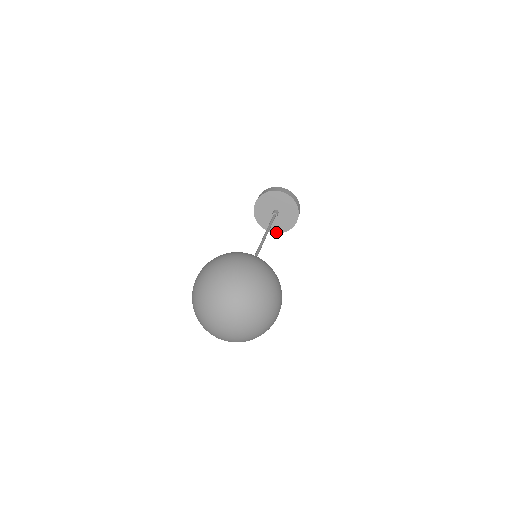
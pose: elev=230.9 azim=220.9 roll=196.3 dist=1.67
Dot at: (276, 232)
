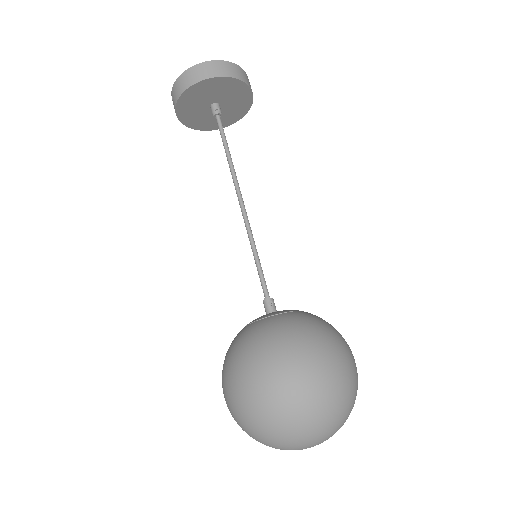
Dot at: (236, 121)
